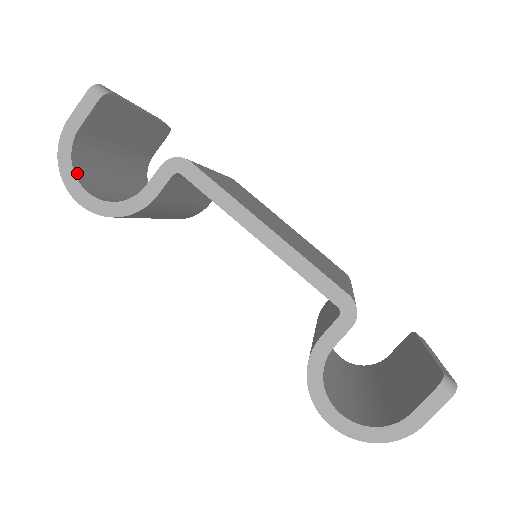
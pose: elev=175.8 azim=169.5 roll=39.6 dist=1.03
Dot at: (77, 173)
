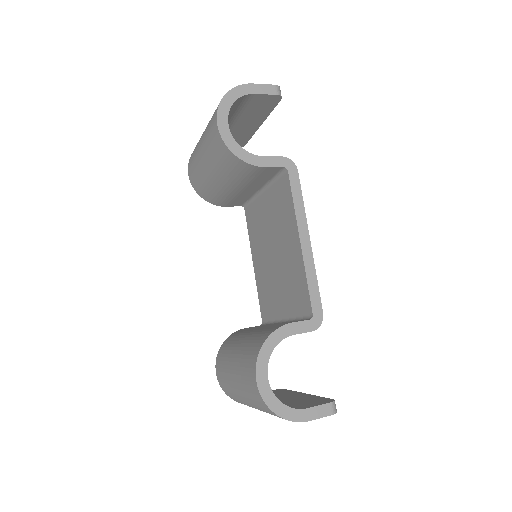
Dot at: (229, 110)
